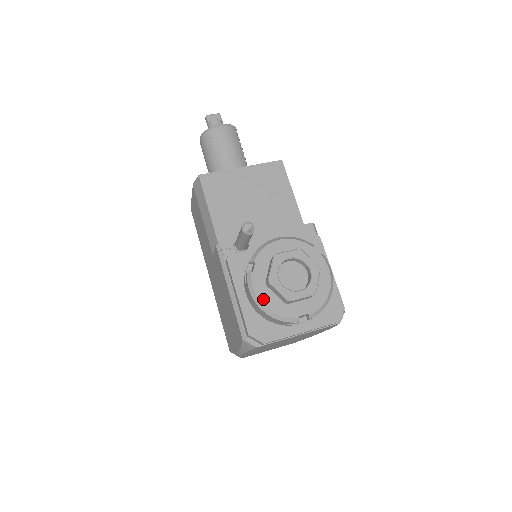
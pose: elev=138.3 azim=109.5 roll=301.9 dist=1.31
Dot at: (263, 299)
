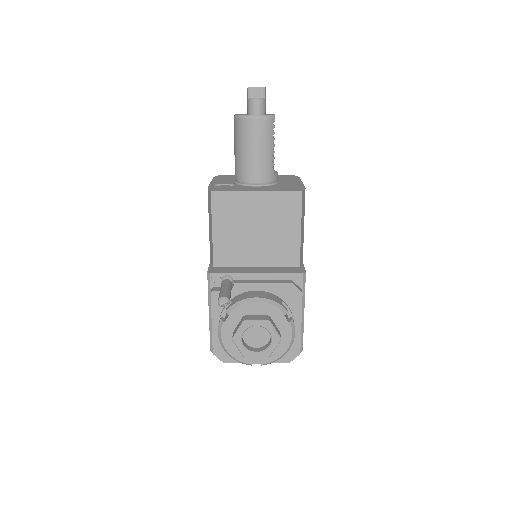
Dot at: (227, 345)
